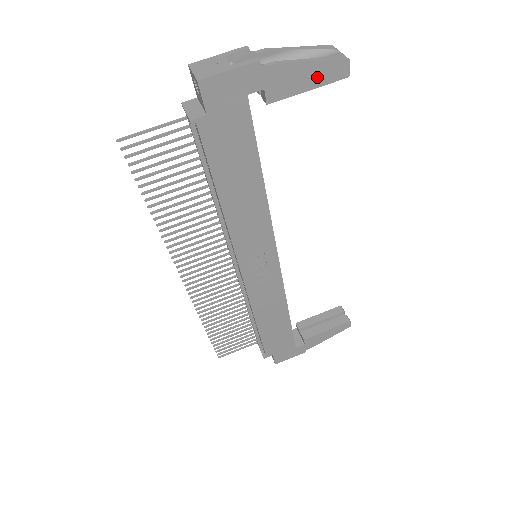
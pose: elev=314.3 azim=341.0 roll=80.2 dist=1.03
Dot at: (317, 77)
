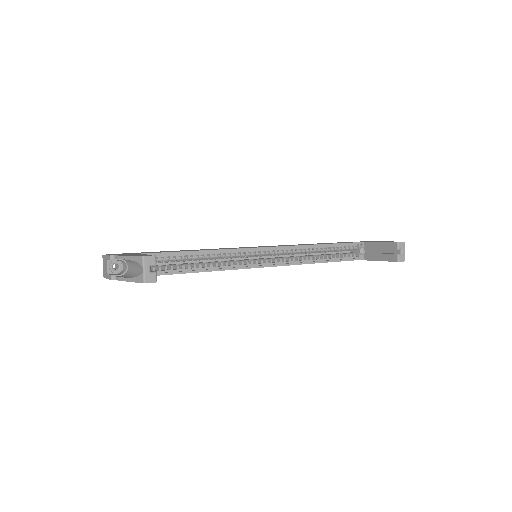
Dot at: occluded
